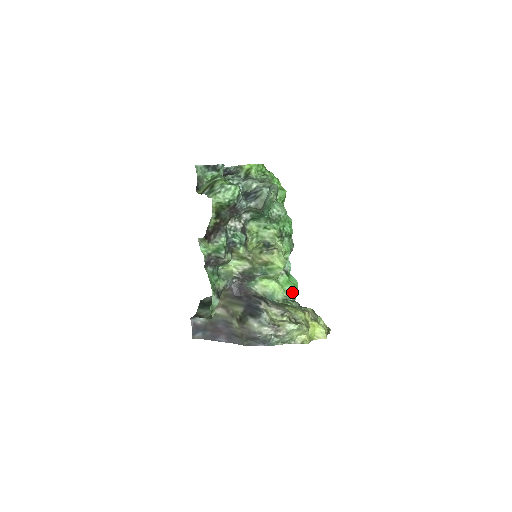
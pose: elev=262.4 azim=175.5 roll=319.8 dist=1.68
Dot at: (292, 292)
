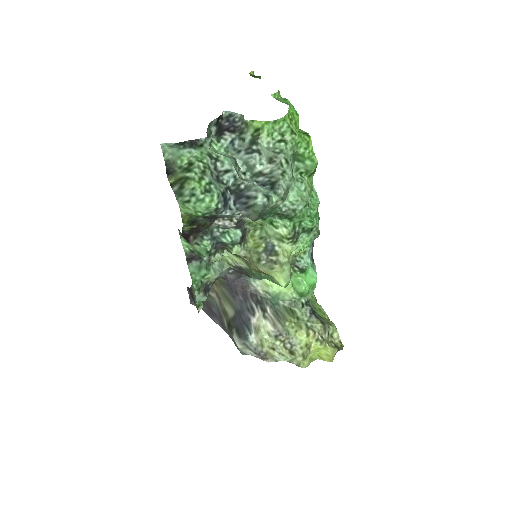
Dot at: (305, 293)
